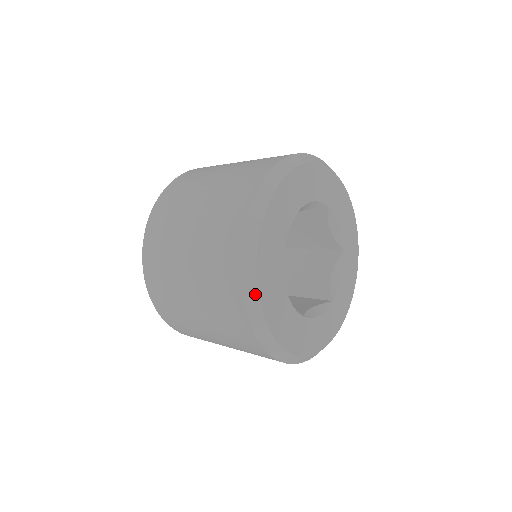
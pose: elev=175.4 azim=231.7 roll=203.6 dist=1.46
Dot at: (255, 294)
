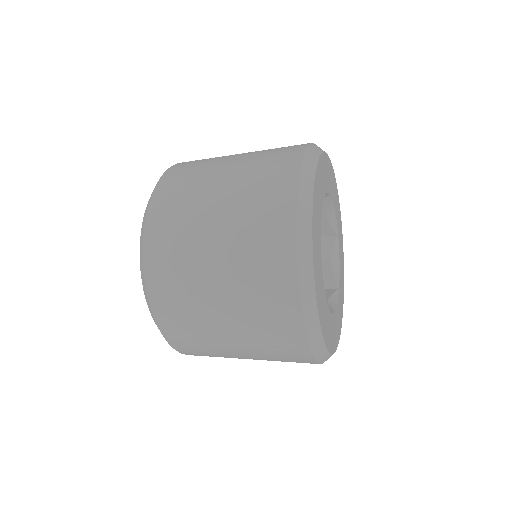
Dot at: (314, 308)
